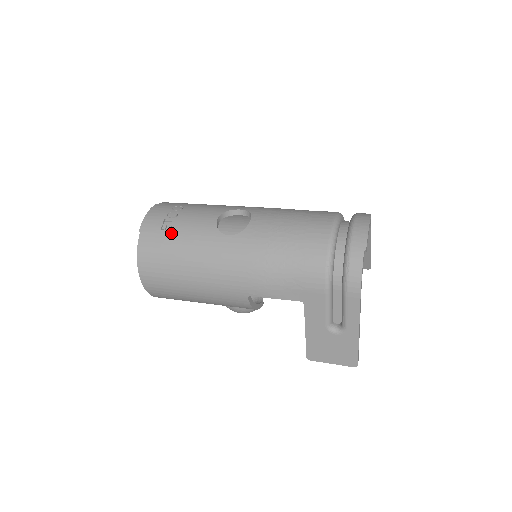
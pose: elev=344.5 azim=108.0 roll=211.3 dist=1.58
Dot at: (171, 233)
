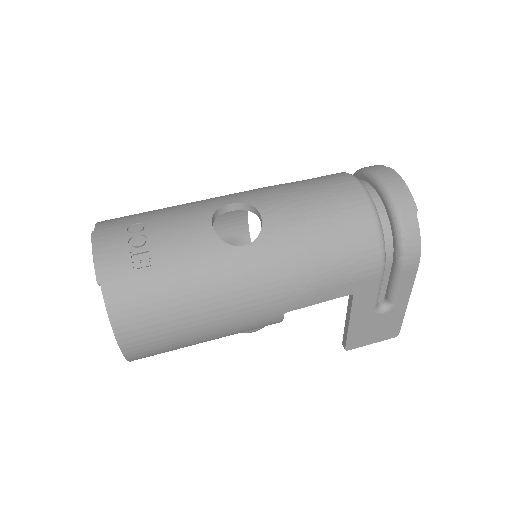
Dot at: (154, 270)
